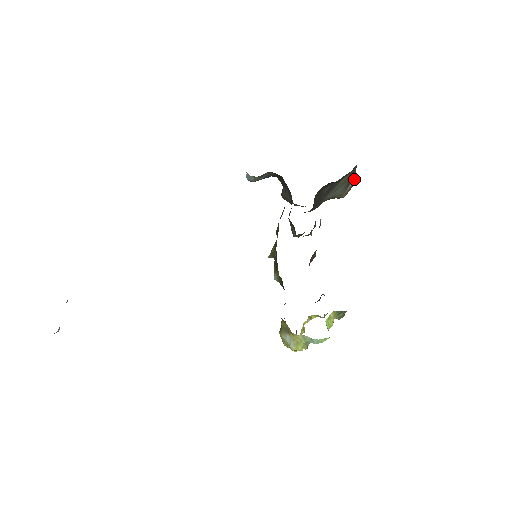
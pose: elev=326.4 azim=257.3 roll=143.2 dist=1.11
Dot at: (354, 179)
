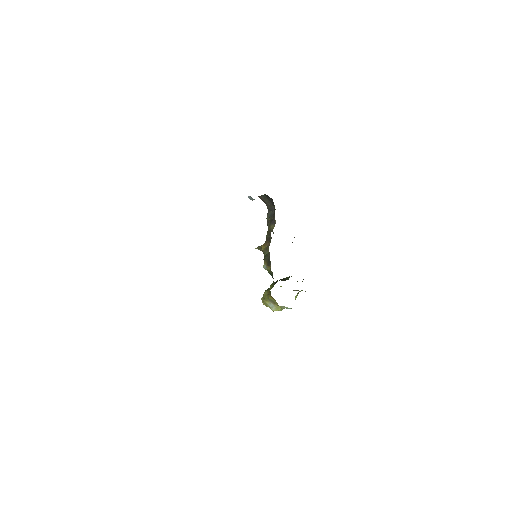
Dot at: occluded
